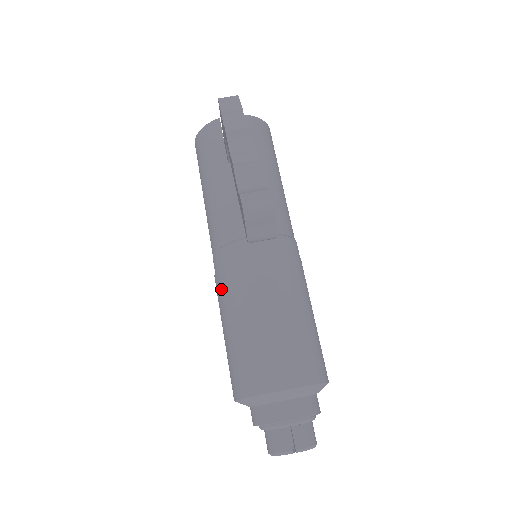
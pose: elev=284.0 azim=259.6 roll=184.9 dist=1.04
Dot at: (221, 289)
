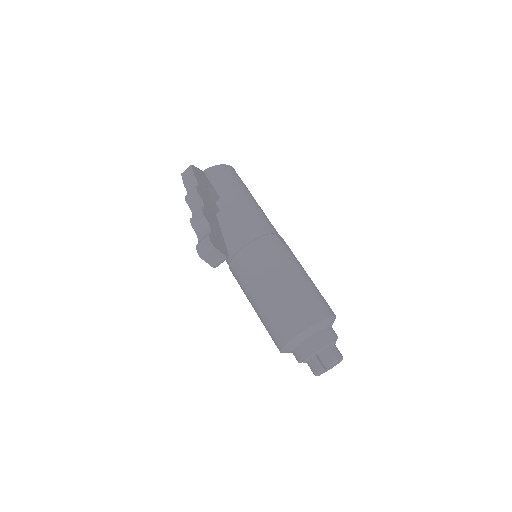
Dot at: (242, 289)
